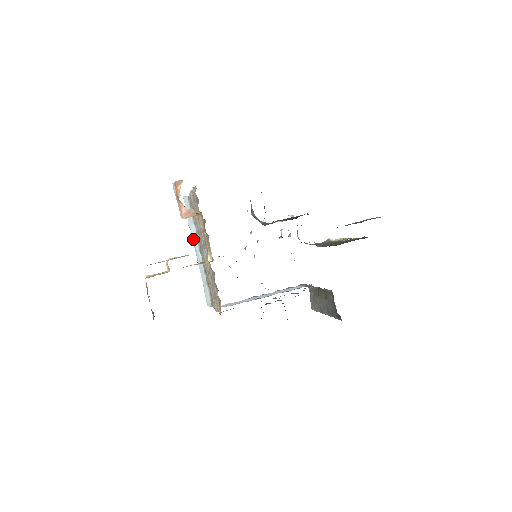
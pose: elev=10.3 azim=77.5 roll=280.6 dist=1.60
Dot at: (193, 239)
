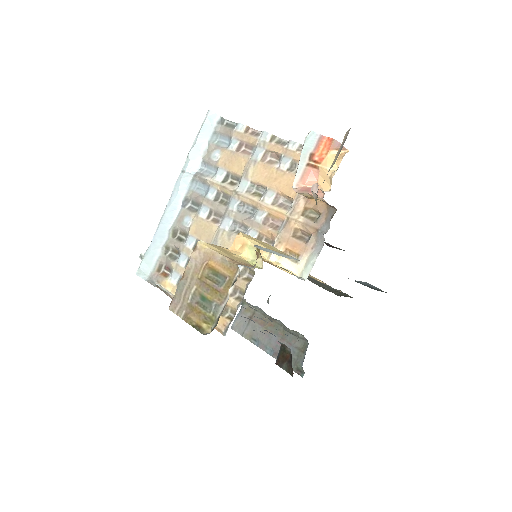
Dot at: (184, 176)
